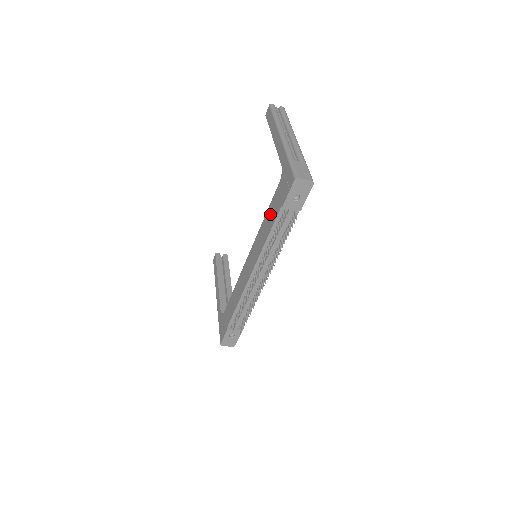
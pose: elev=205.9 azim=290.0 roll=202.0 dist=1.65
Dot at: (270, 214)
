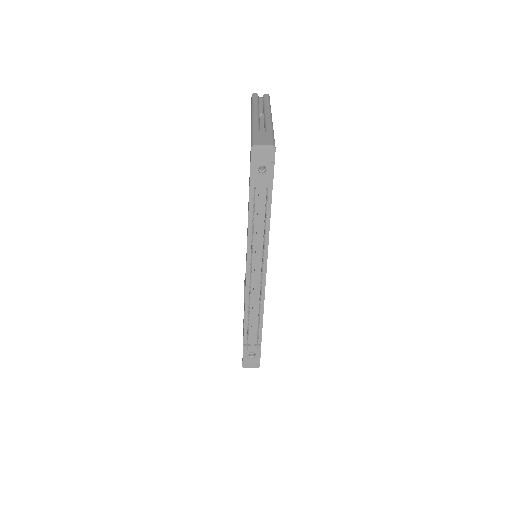
Dot at: occluded
